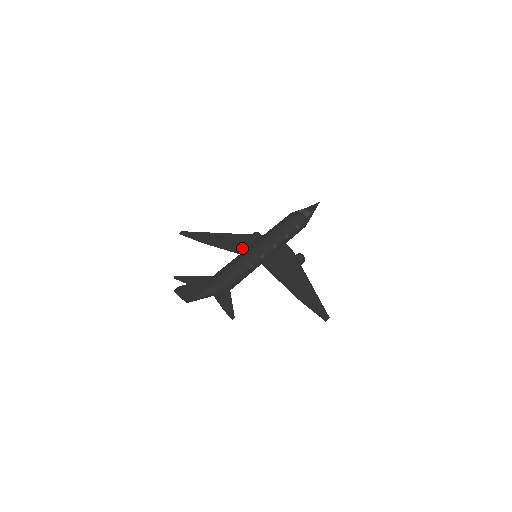
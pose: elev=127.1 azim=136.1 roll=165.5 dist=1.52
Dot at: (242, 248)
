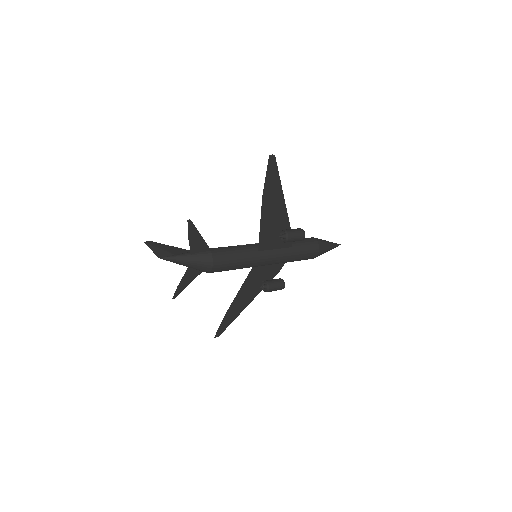
Dot at: (253, 277)
